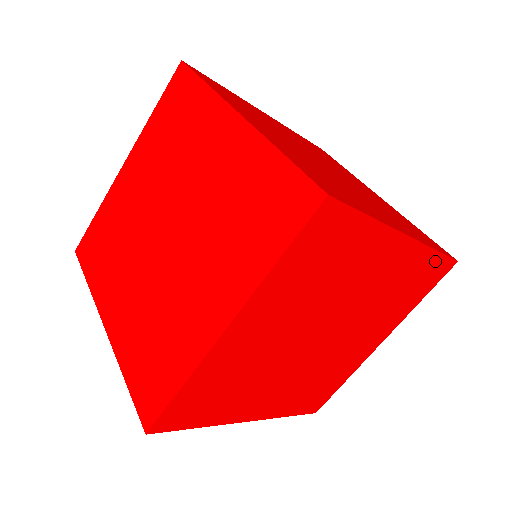
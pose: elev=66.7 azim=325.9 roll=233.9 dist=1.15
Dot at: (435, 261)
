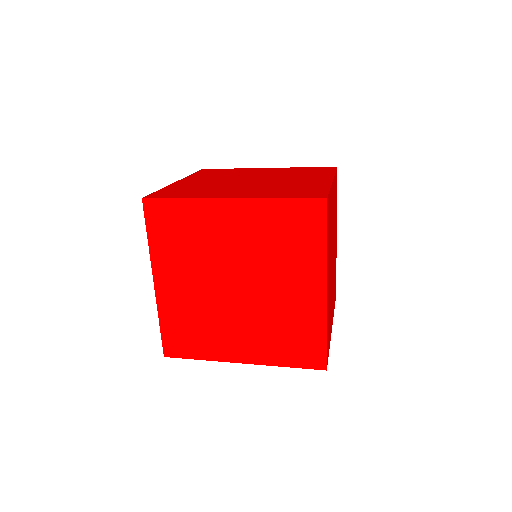
Dot at: occluded
